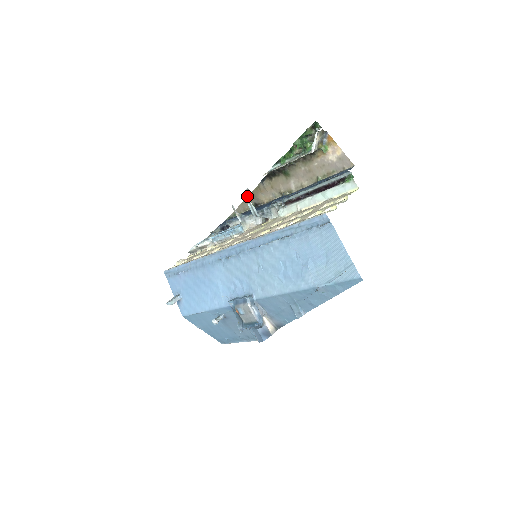
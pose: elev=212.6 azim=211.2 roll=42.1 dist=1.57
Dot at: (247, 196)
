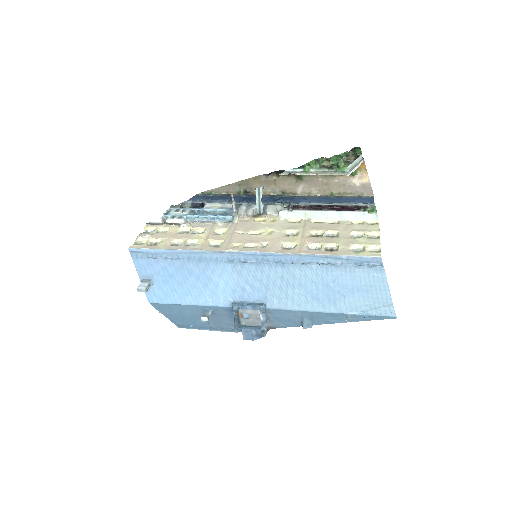
Dot at: (260, 193)
